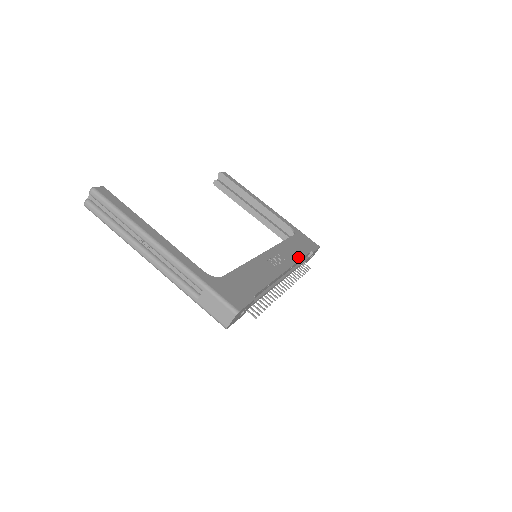
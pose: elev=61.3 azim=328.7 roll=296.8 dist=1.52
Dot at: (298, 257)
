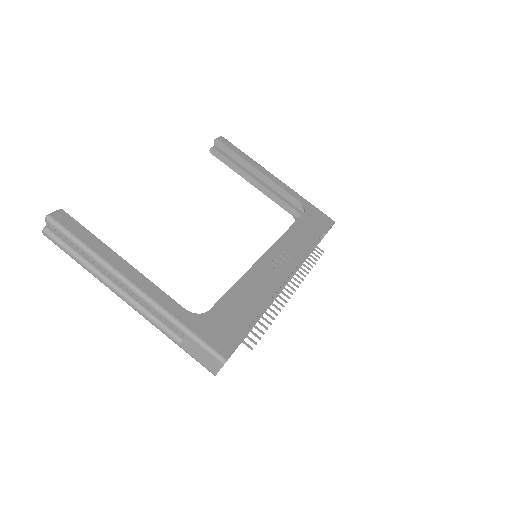
Dot at: (307, 248)
